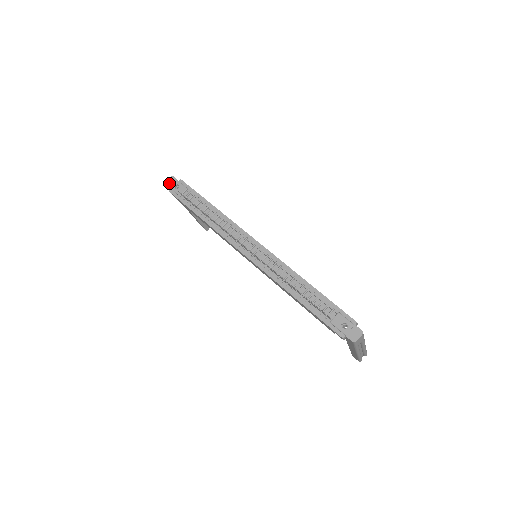
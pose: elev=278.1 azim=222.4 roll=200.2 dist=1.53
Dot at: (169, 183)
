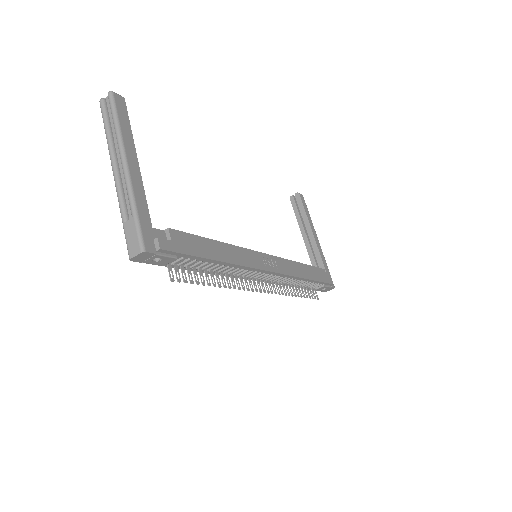
Dot at: (139, 260)
